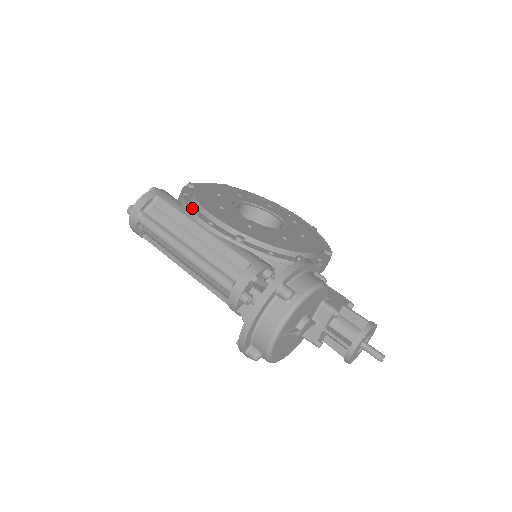
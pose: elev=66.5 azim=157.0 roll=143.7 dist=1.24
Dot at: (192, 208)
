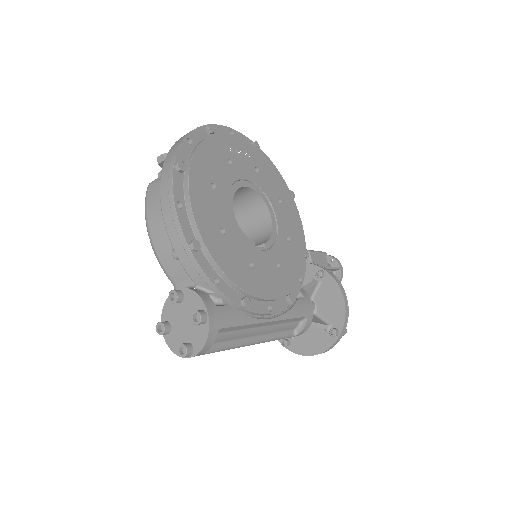
Dot at: (248, 306)
